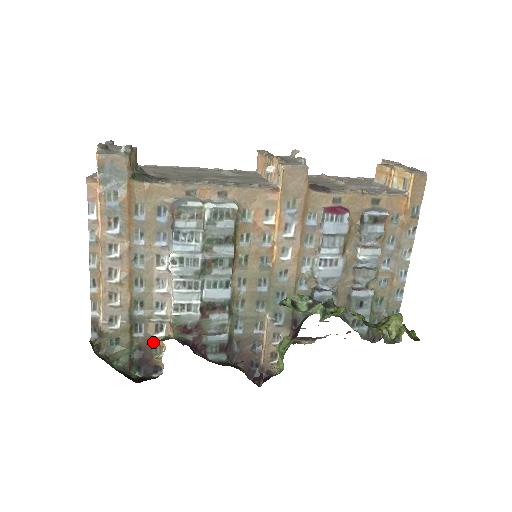
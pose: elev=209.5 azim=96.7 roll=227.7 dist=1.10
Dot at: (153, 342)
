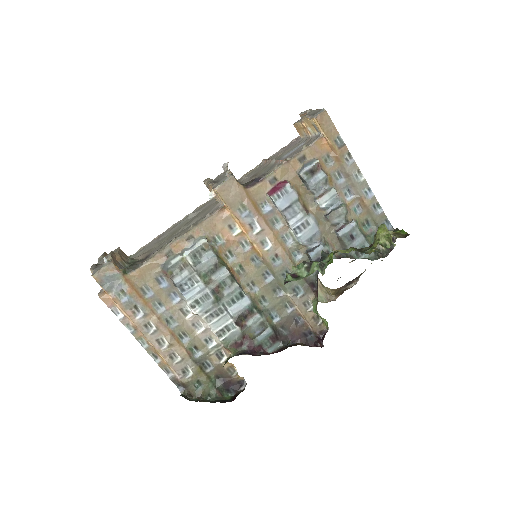
Dot at: (223, 367)
